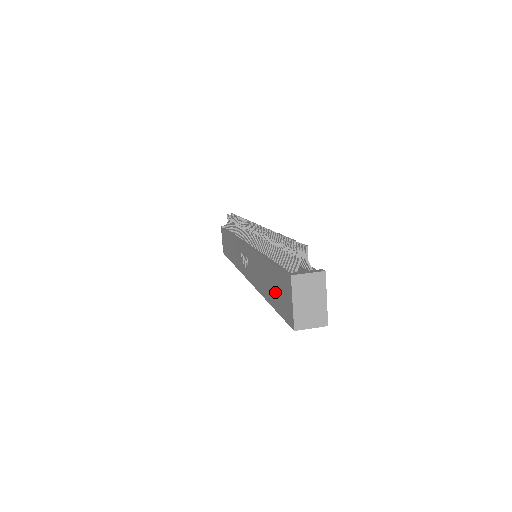
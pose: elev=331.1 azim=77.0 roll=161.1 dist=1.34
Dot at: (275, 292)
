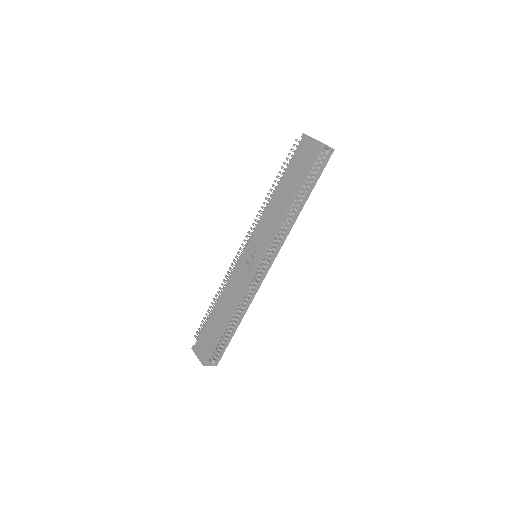
Dot at: (296, 172)
